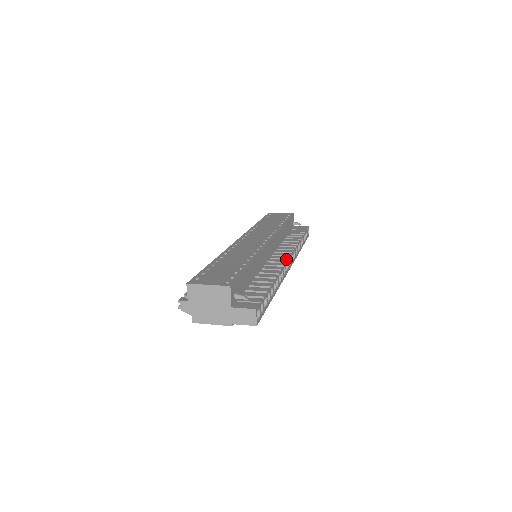
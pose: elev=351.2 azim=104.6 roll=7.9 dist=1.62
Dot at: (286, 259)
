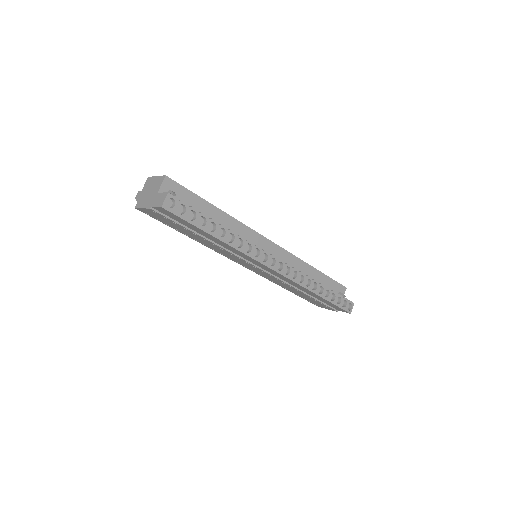
Dot at: (270, 254)
